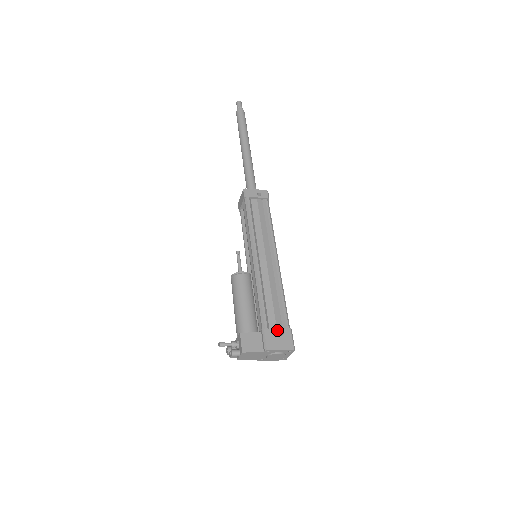
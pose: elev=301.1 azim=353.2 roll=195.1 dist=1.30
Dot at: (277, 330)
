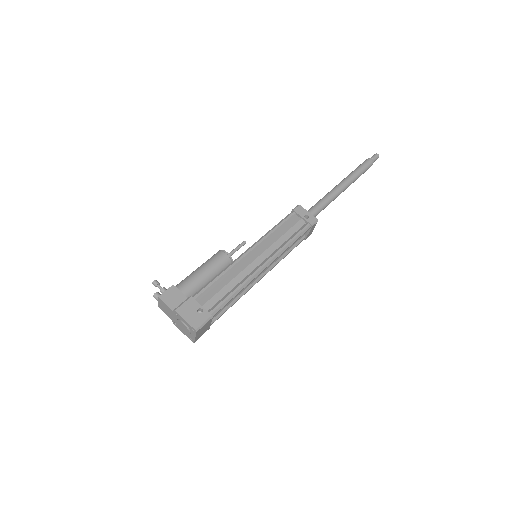
Dot at: (200, 306)
